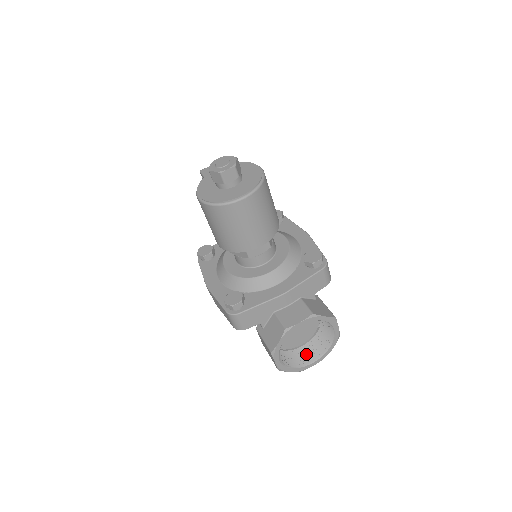
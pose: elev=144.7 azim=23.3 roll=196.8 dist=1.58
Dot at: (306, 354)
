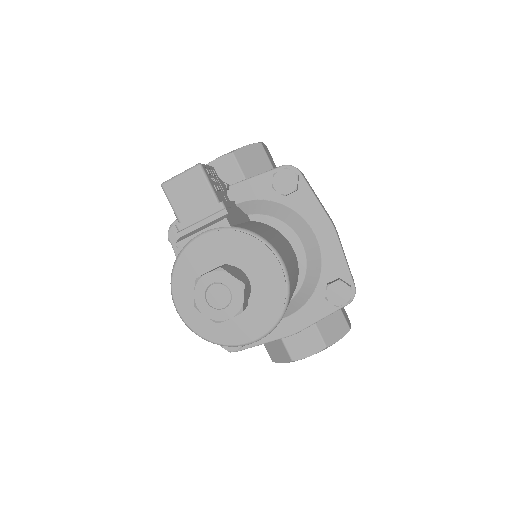
Dot at: occluded
